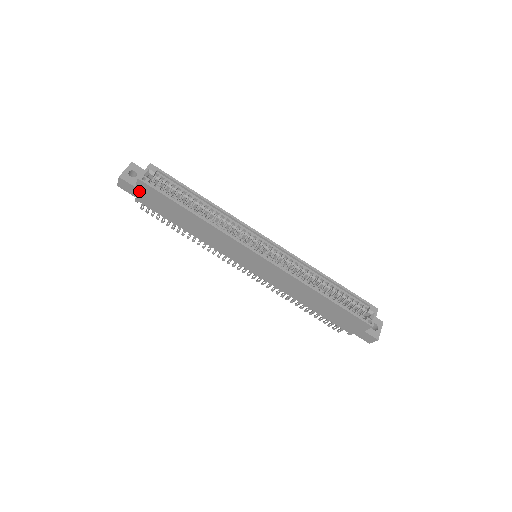
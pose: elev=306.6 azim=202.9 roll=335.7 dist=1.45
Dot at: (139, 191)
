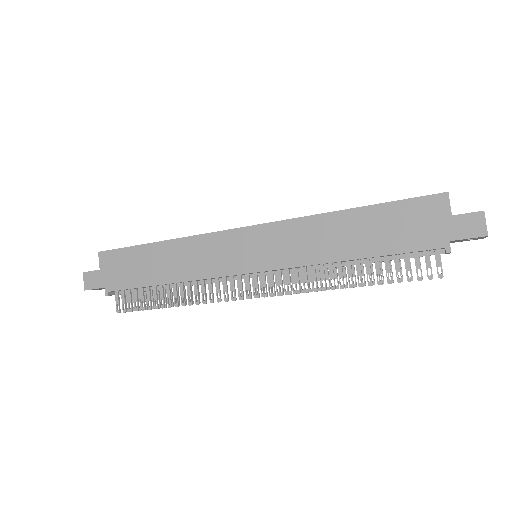
Dot at: (104, 272)
